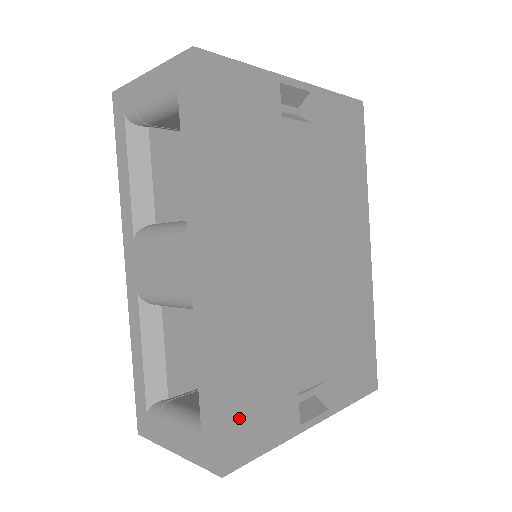
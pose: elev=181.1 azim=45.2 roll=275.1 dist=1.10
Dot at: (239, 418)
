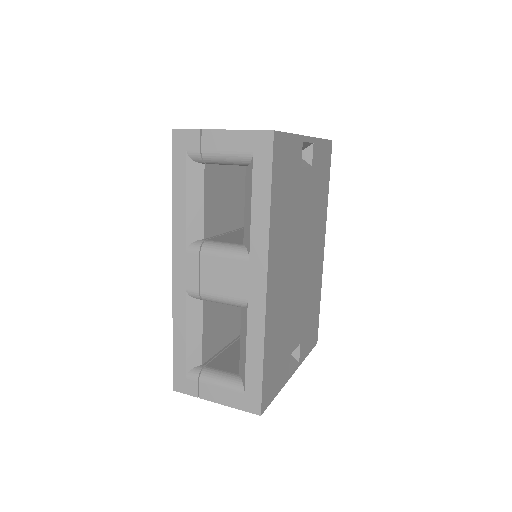
Dot at: (269, 378)
